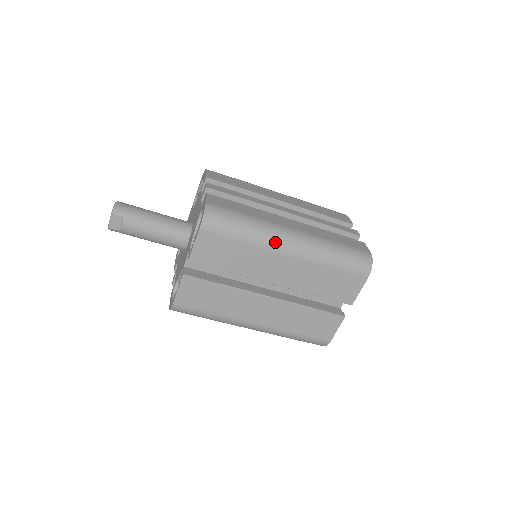
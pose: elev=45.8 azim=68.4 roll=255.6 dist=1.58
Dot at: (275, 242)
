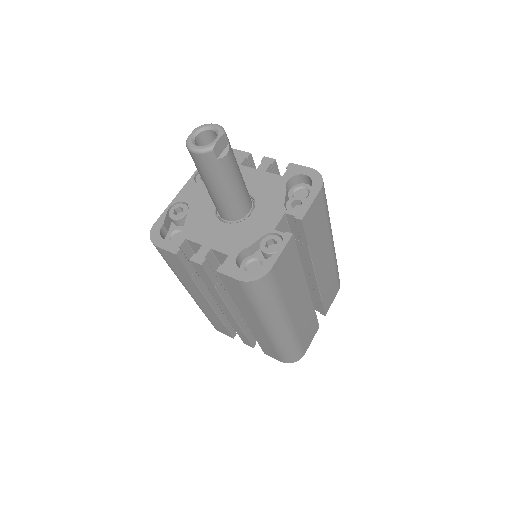
Dot at: occluded
